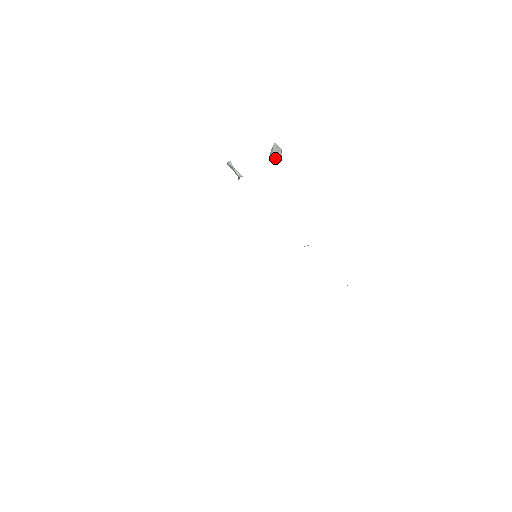
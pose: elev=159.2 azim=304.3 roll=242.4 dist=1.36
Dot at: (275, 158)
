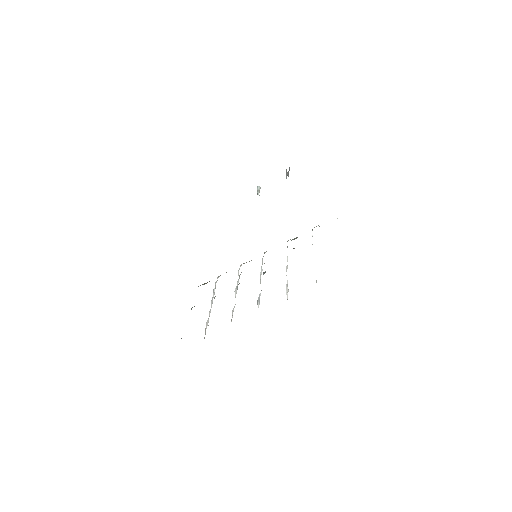
Dot at: occluded
